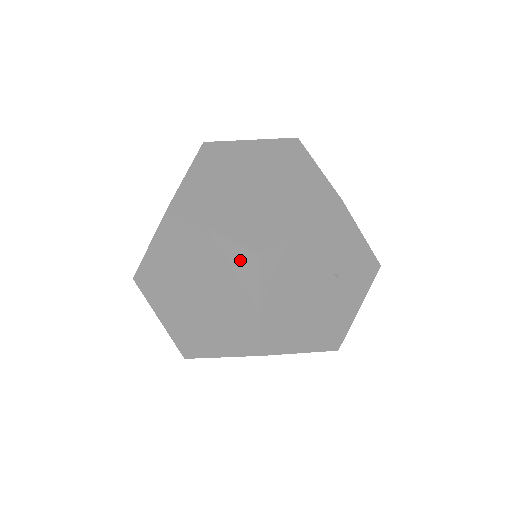
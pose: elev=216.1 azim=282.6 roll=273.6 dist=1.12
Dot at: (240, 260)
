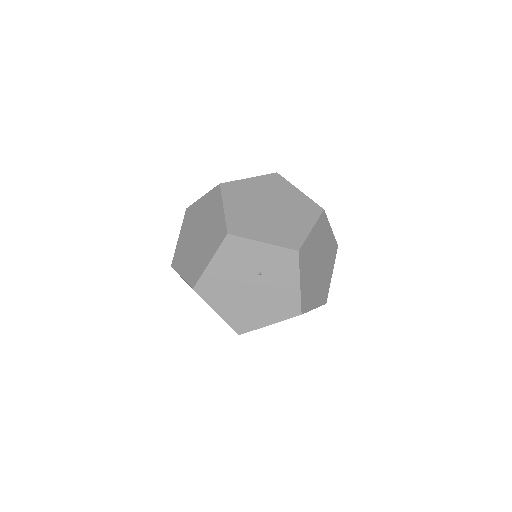
Dot at: occluded
